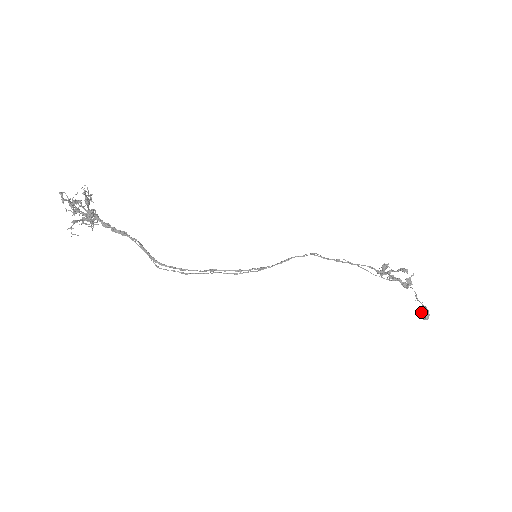
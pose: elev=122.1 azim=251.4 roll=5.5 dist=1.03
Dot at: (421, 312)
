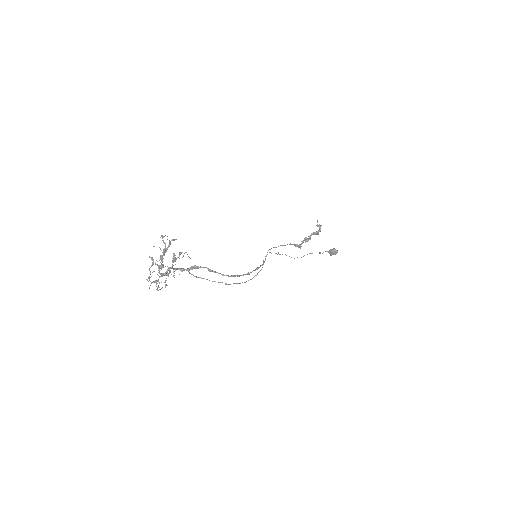
Dot at: (332, 250)
